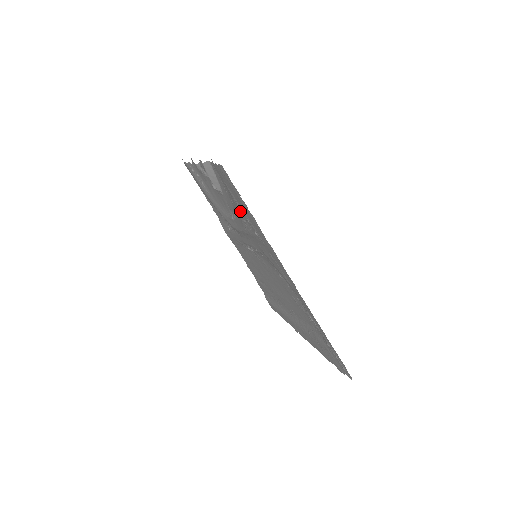
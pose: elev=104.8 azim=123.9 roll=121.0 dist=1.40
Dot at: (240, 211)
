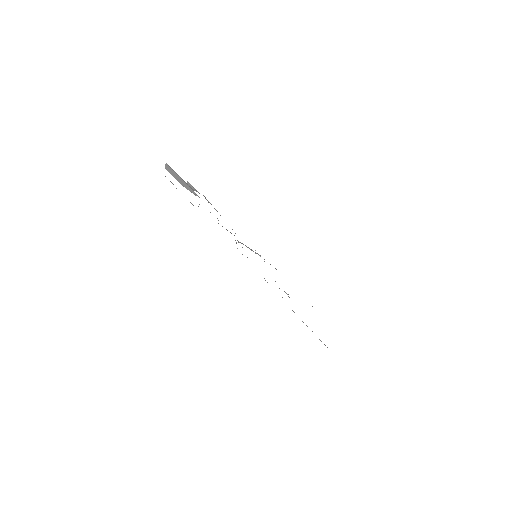
Dot at: occluded
